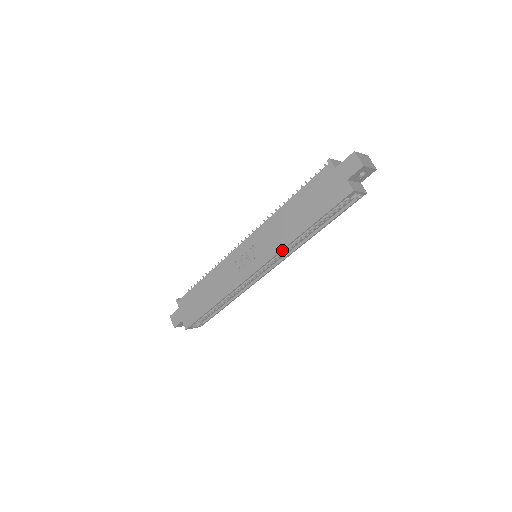
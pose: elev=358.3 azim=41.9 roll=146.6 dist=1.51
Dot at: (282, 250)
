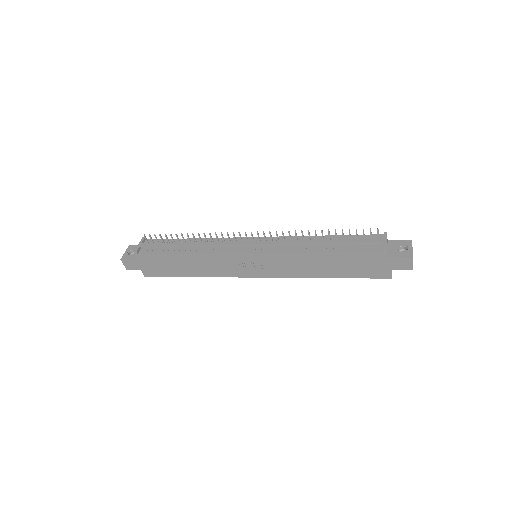
Dot at: (296, 277)
